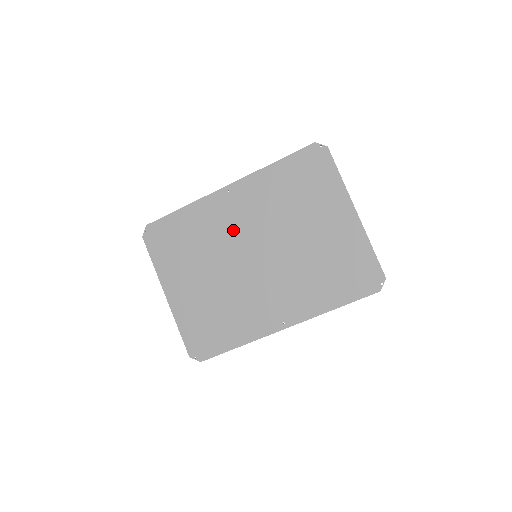
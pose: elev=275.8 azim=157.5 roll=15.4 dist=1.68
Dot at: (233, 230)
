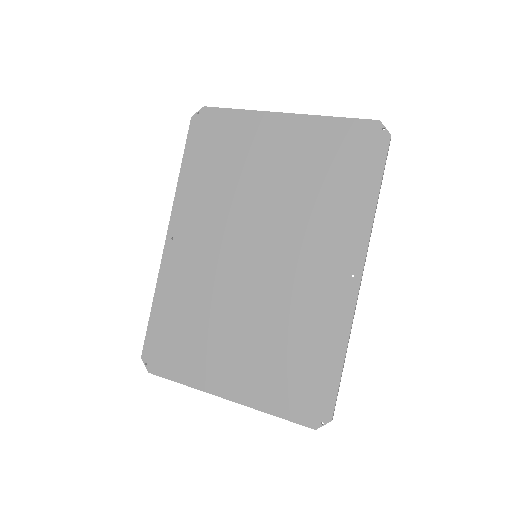
Dot at: (212, 262)
